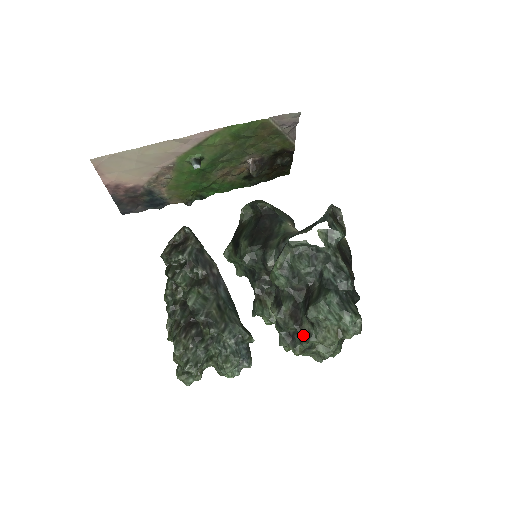
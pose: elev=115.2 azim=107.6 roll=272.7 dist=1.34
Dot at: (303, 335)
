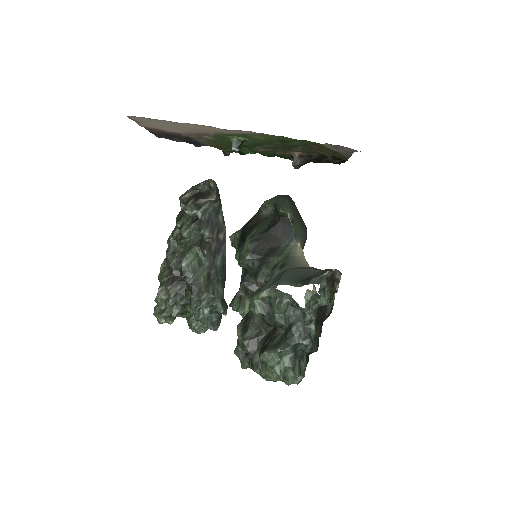
Dot at: (252, 363)
